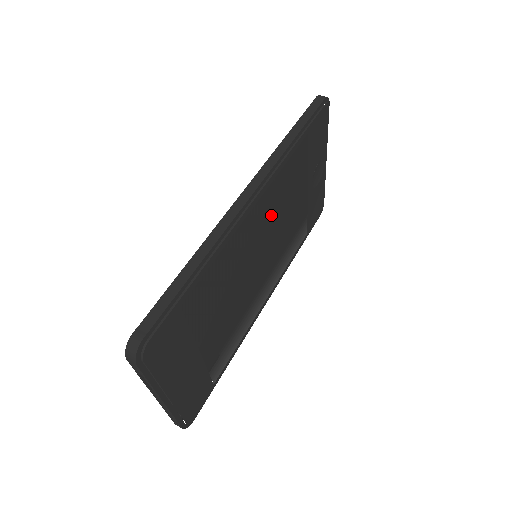
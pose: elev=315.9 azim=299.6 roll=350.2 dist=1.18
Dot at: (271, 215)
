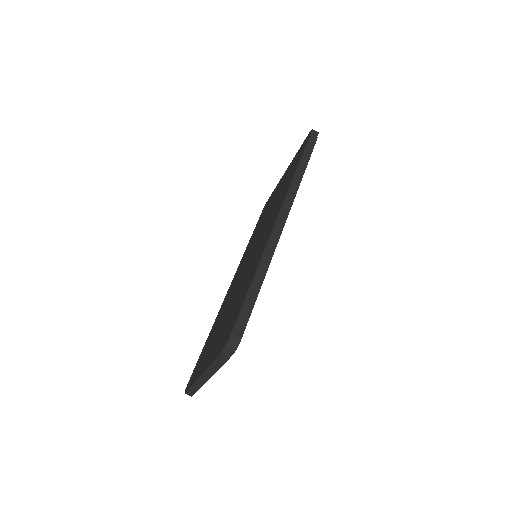
Dot at: occluded
